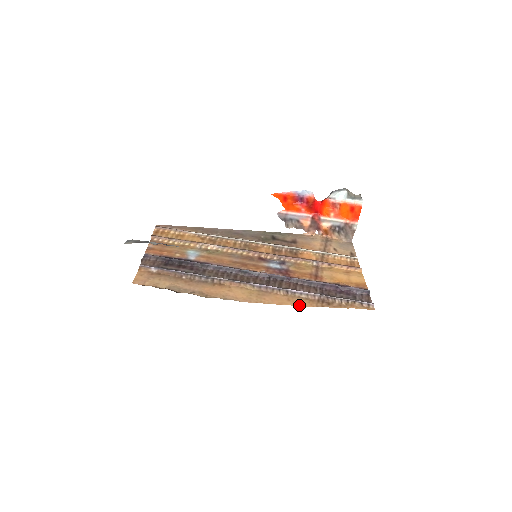
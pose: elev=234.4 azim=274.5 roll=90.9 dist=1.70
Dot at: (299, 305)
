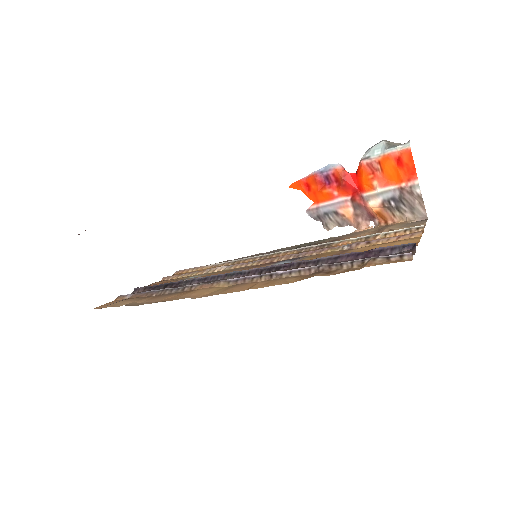
Dot at: (277, 284)
